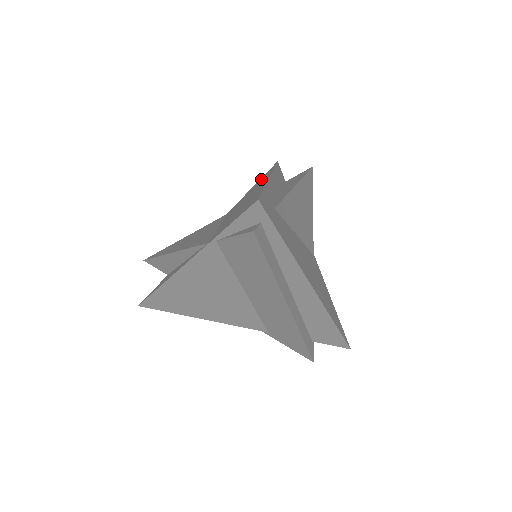
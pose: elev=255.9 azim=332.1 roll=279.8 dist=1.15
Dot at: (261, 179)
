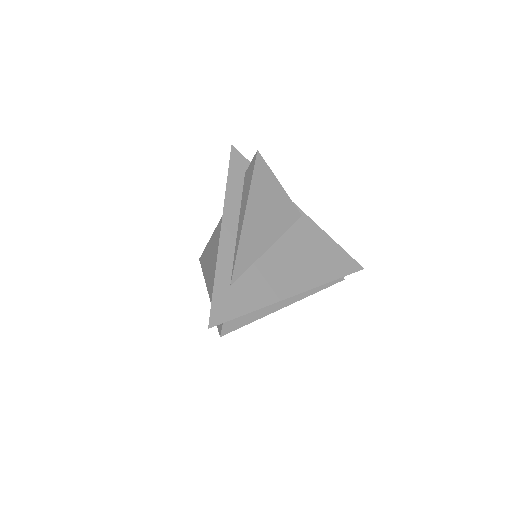
Dot at: occluded
